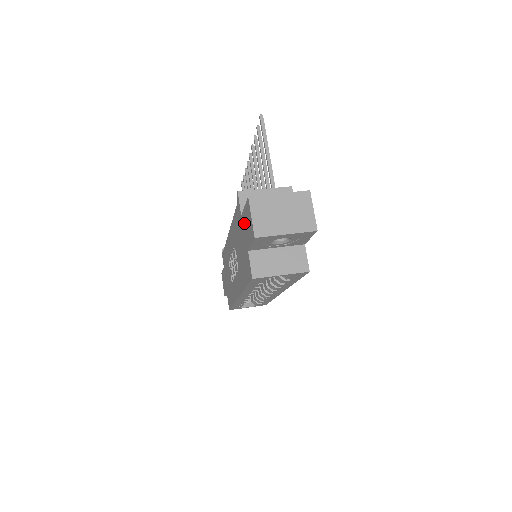
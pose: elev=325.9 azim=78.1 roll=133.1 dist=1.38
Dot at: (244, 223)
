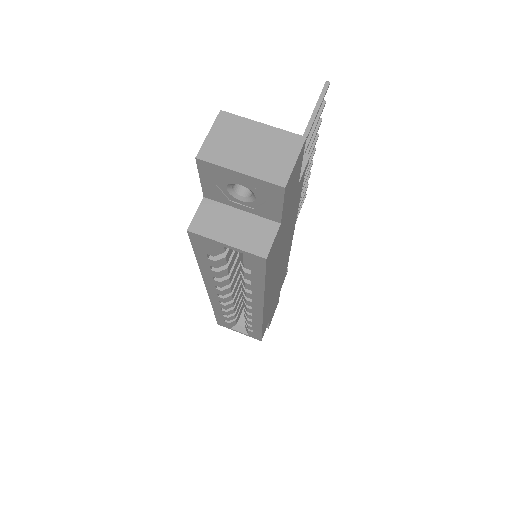
Dot at: occluded
